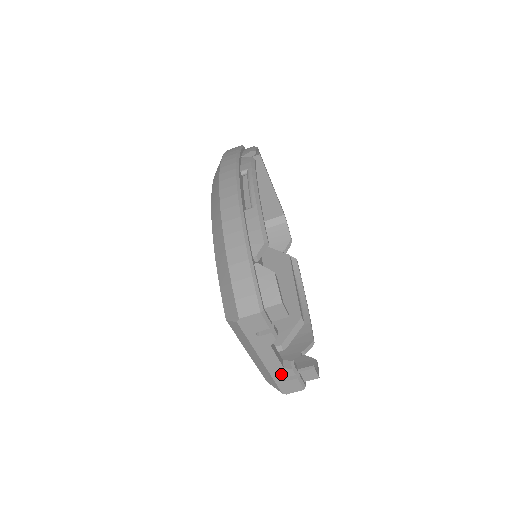
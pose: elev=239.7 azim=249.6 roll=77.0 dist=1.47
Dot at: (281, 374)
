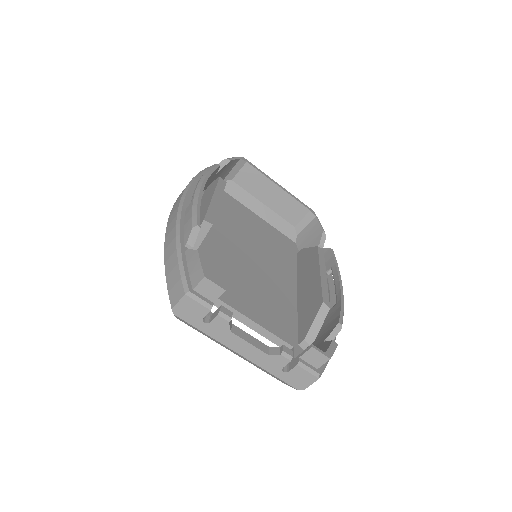
Dot at: (274, 364)
